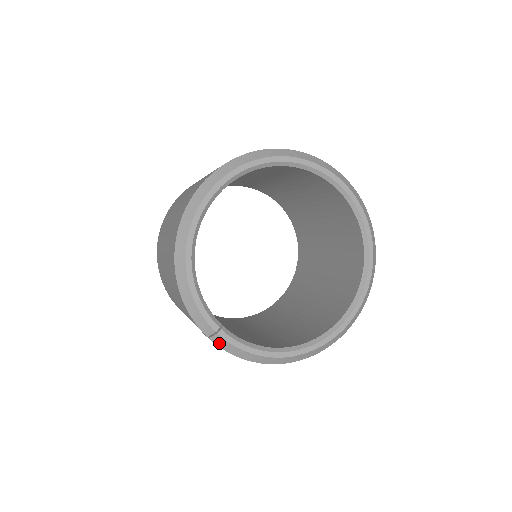
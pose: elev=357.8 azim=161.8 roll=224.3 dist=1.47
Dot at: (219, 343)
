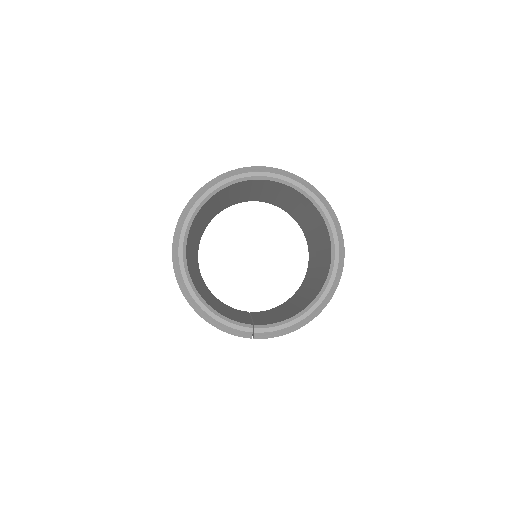
Dot at: (262, 337)
